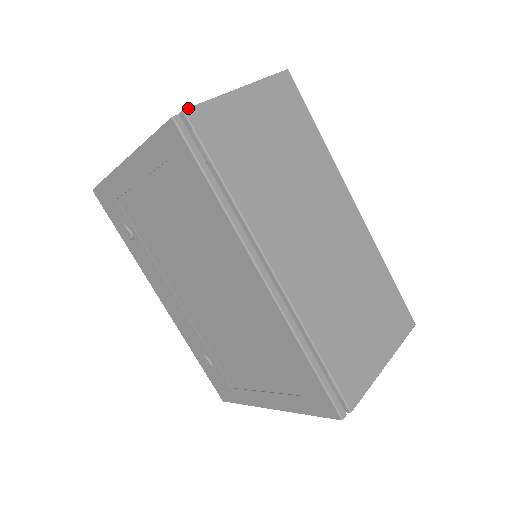
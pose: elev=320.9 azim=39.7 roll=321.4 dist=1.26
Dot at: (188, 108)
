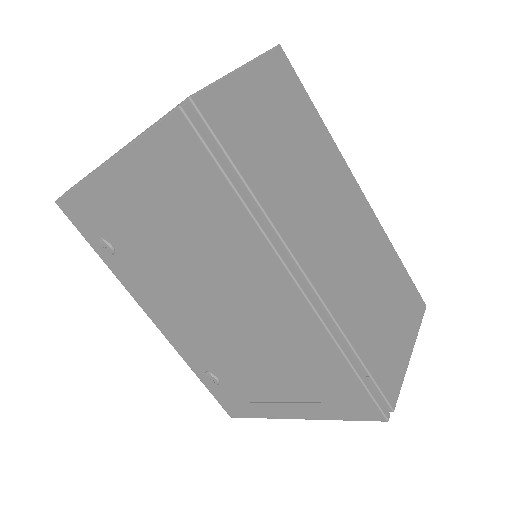
Dot at: (194, 94)
